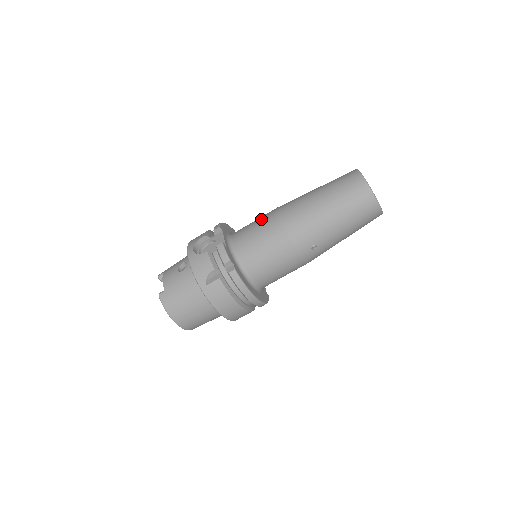
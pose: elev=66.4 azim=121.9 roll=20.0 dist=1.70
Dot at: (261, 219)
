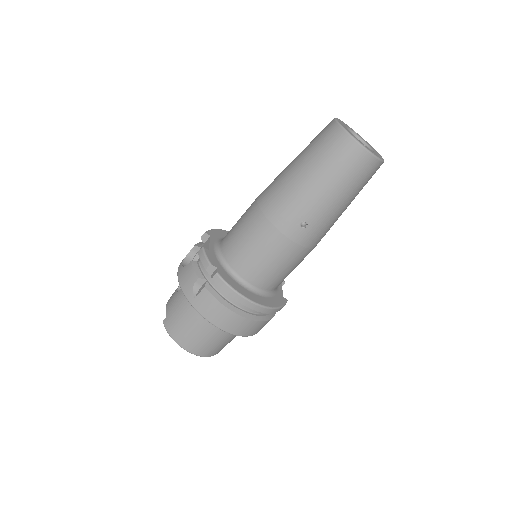
Dot at: occluded
